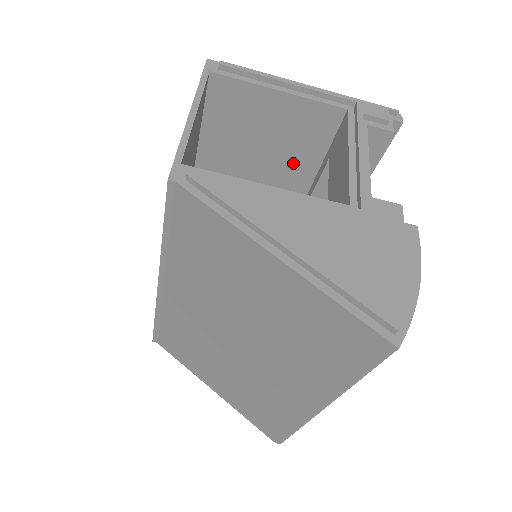
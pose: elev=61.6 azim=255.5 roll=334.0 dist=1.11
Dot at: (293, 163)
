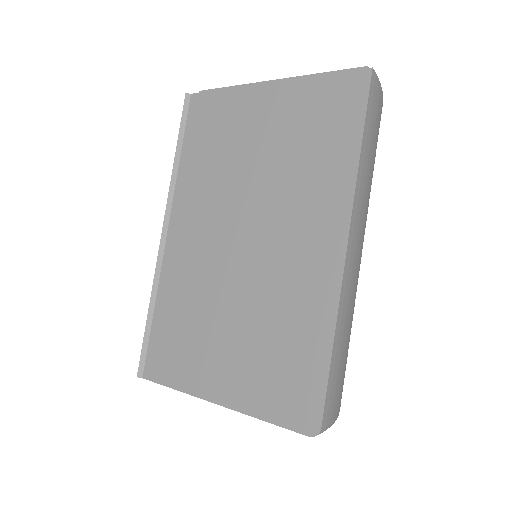
Dot at: occluded
